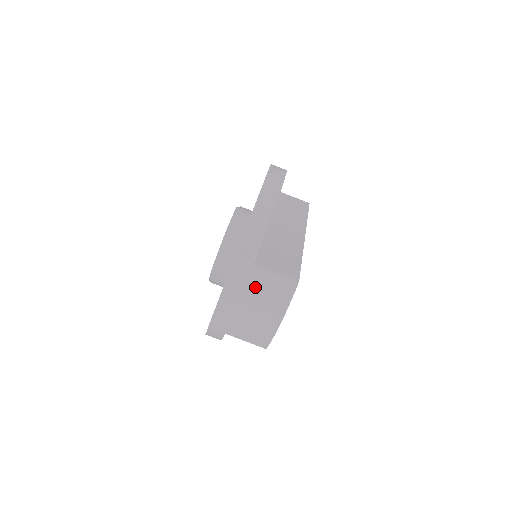
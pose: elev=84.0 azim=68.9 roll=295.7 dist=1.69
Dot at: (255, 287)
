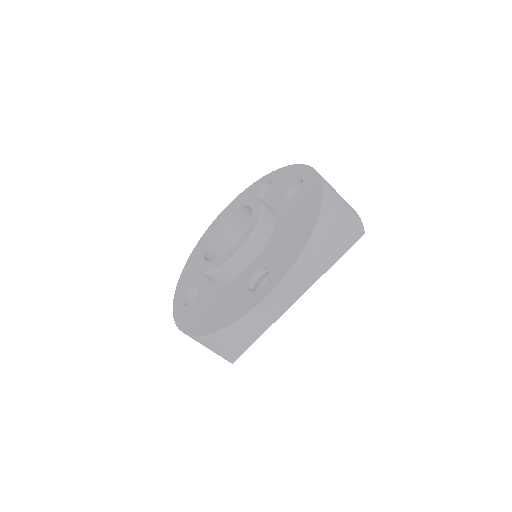
Dot at: occluded
